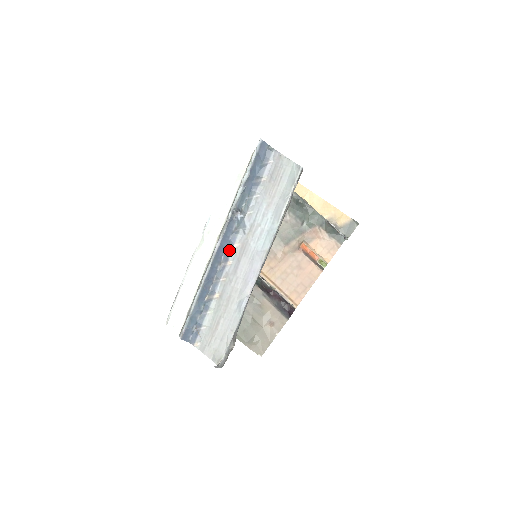
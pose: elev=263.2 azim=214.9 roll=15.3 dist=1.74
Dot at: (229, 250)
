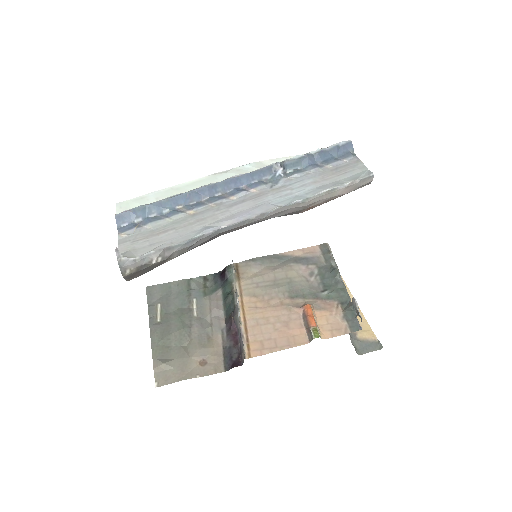
Dot at: (243, 189)
